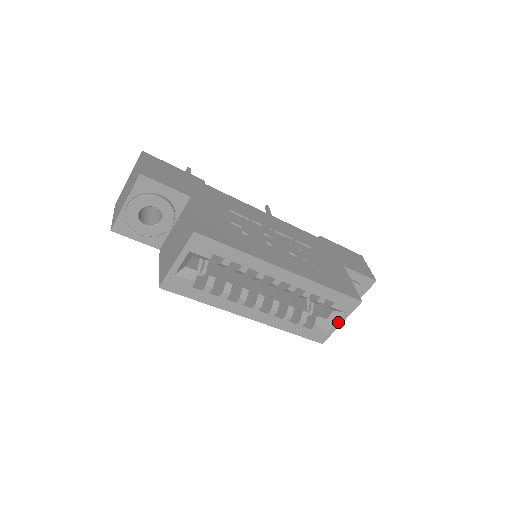
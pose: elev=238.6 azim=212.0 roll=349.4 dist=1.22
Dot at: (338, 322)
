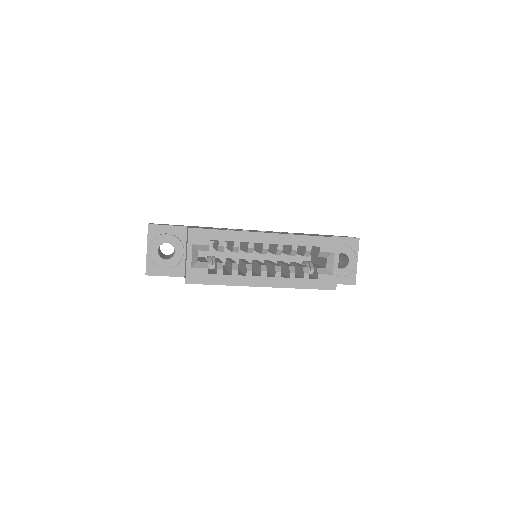
Dot at: (335, 264)
